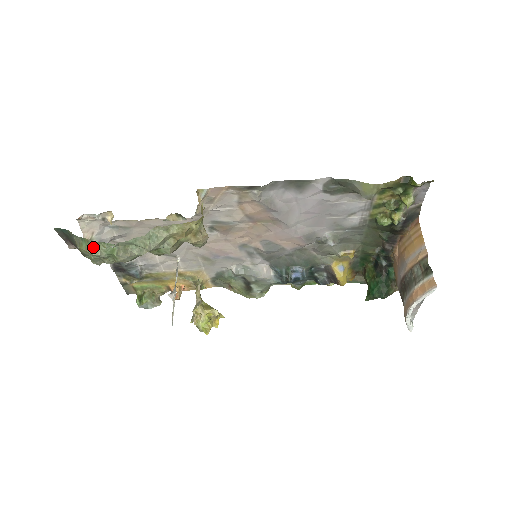
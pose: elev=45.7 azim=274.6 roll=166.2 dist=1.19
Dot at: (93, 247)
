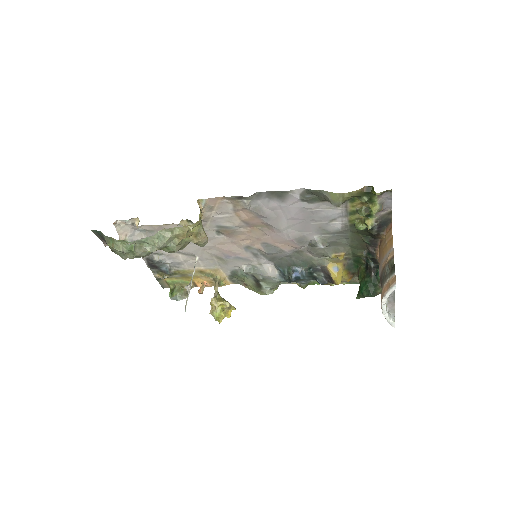
Dot at: (117, 244)
